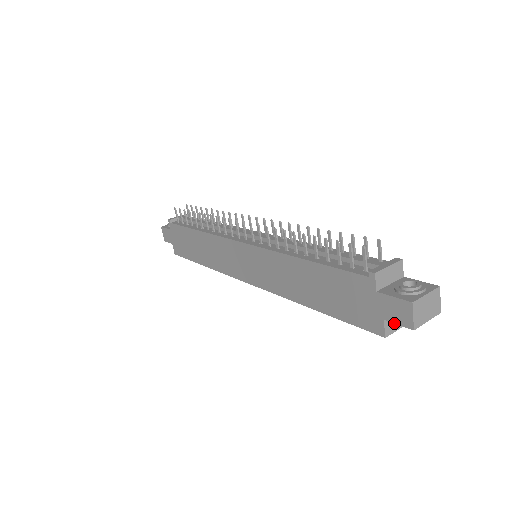
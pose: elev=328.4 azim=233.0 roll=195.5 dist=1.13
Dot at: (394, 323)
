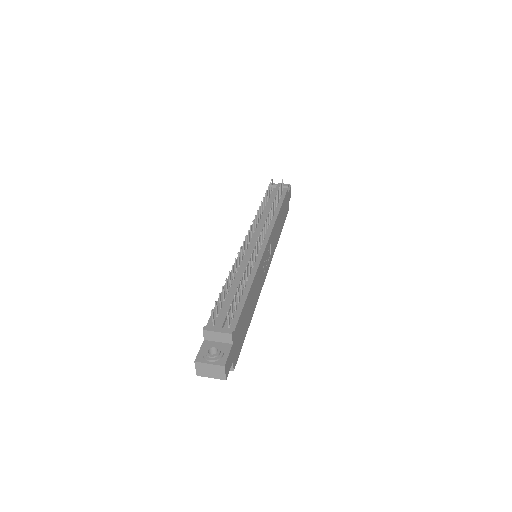
Dot at: occluded
